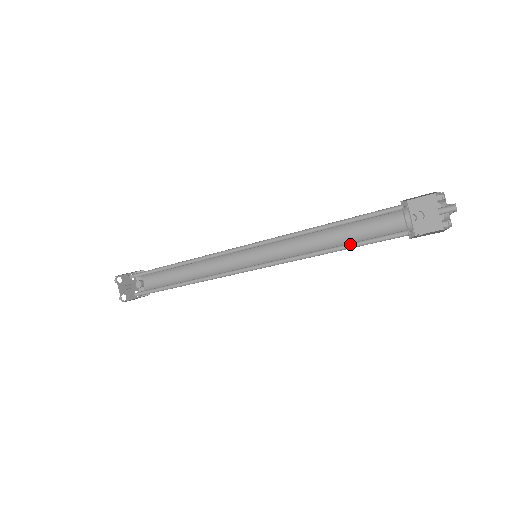
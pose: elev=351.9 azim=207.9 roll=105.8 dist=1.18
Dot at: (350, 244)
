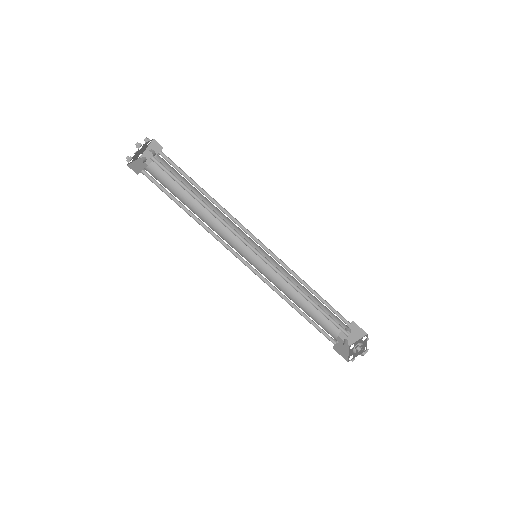
Dot at: occluded
